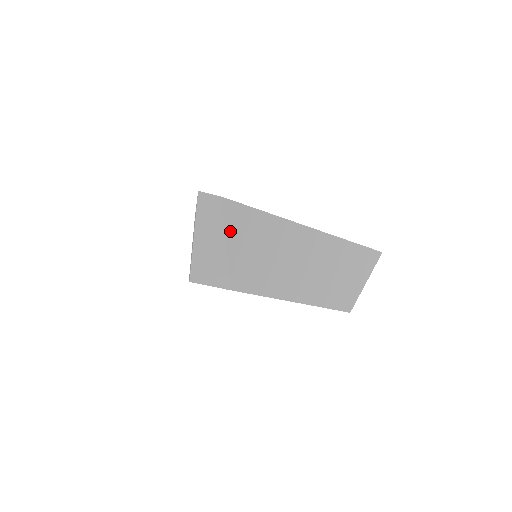
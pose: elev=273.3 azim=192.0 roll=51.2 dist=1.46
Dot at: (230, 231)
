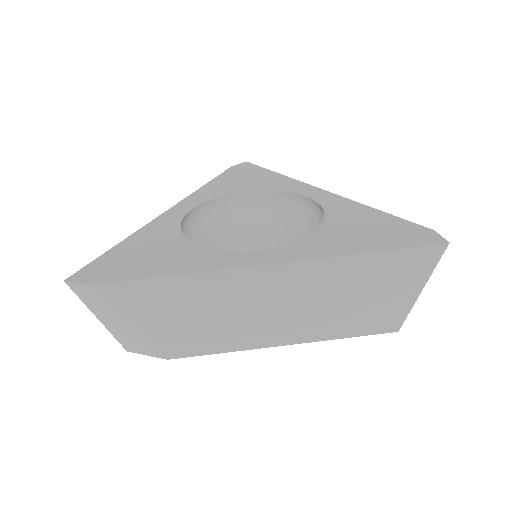
Dot at: (127, 311)
